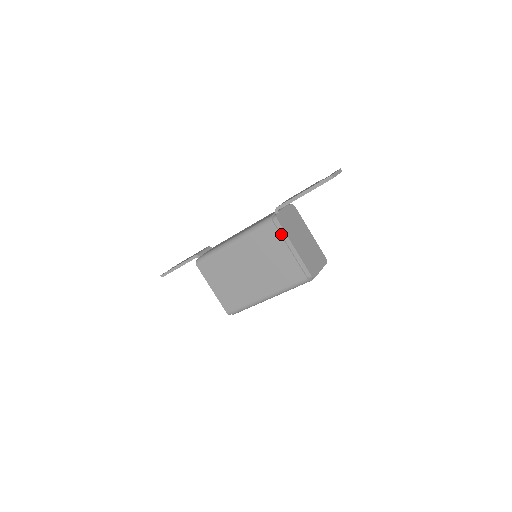
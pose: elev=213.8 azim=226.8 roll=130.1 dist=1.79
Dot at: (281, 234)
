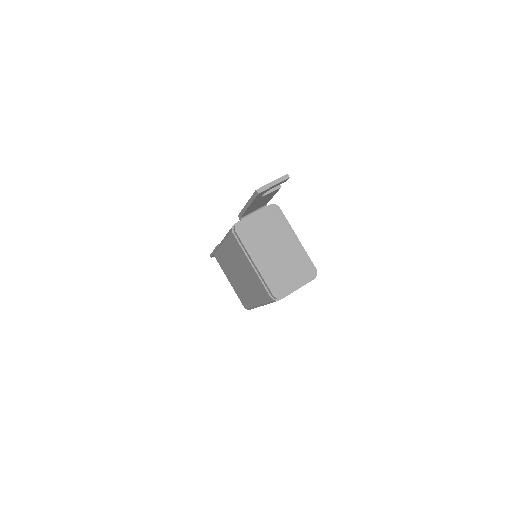
Dot at: (242, 246)
